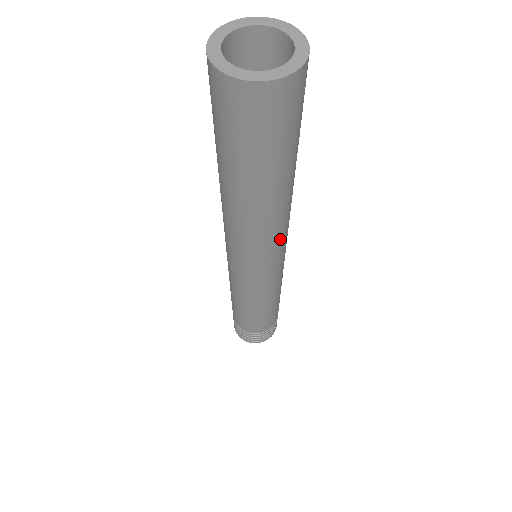
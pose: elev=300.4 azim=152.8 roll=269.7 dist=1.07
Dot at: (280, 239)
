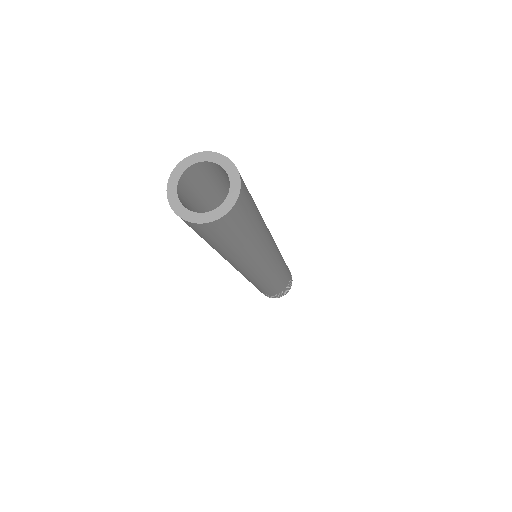
Dot at: (261, 263)
